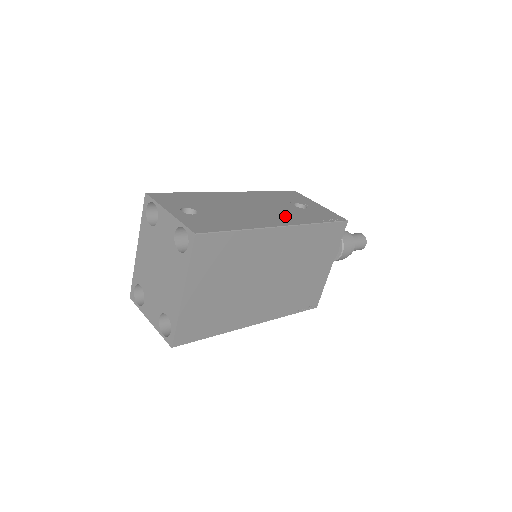
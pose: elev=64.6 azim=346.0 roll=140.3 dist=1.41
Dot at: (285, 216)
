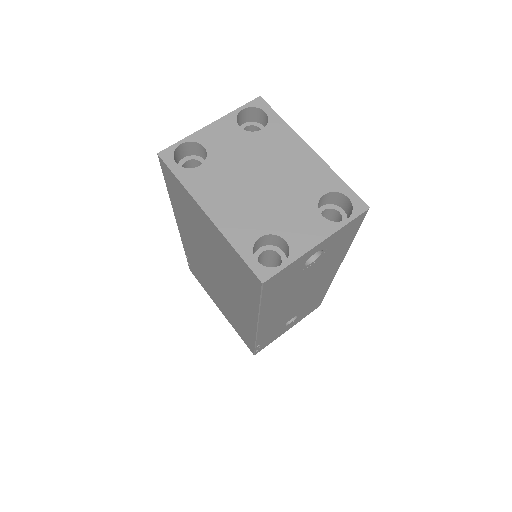
Dot at: occluded
